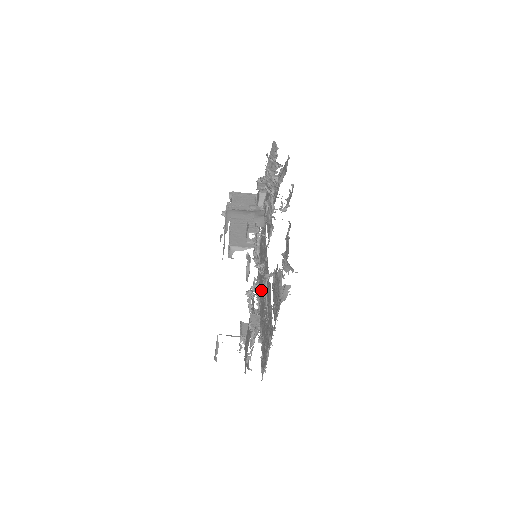
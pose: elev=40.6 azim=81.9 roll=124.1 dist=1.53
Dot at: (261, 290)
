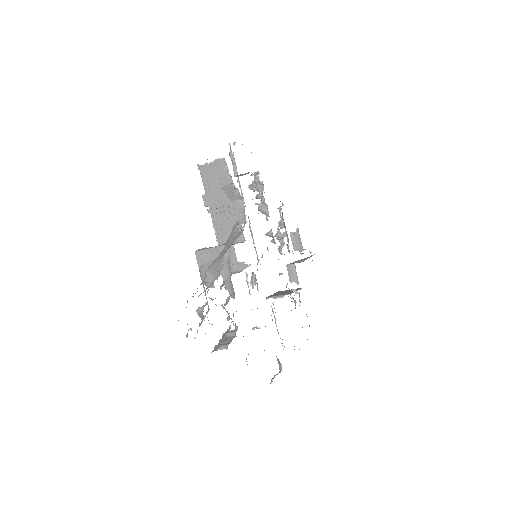
Dot at: occluded
